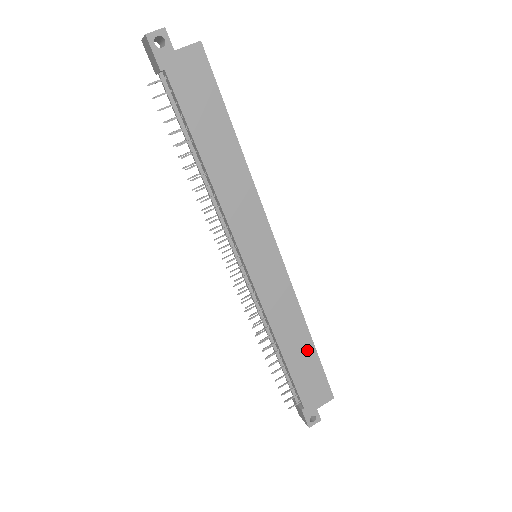
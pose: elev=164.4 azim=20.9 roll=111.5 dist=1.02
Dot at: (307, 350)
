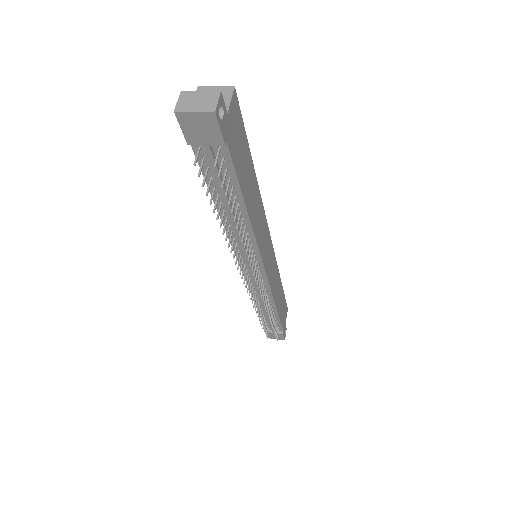
Dot at: (281, 294)
